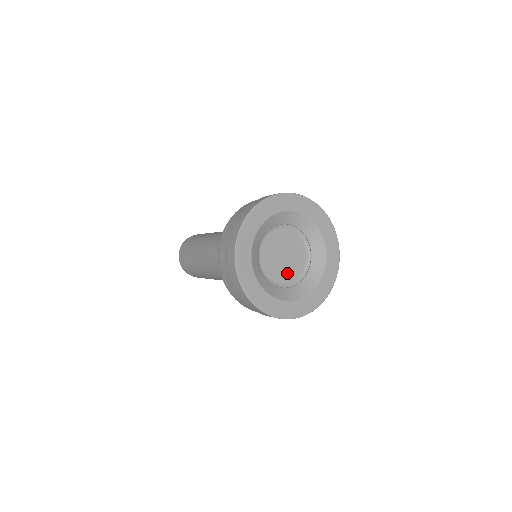
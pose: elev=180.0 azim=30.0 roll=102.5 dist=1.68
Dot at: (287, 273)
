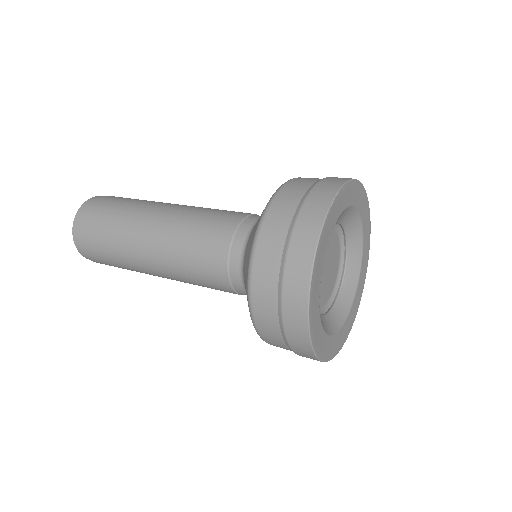
Dot at: (323, 293)
